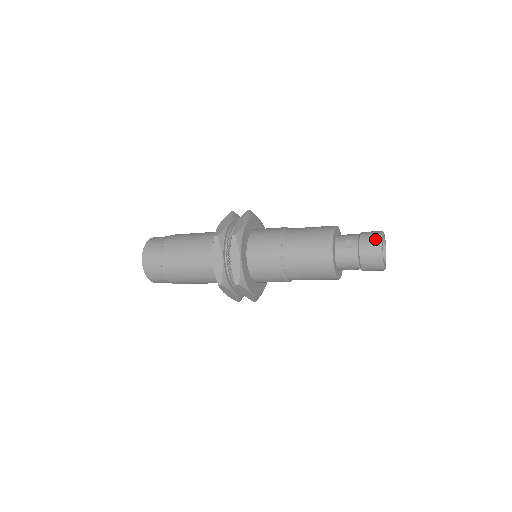
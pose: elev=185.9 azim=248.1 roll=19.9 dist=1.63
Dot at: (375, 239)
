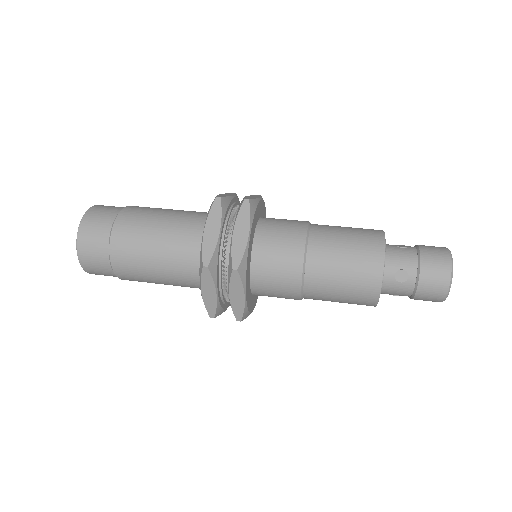
Dot at: (443, 276)
